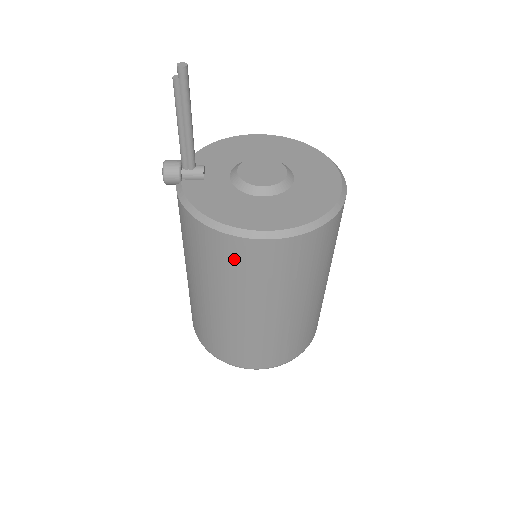
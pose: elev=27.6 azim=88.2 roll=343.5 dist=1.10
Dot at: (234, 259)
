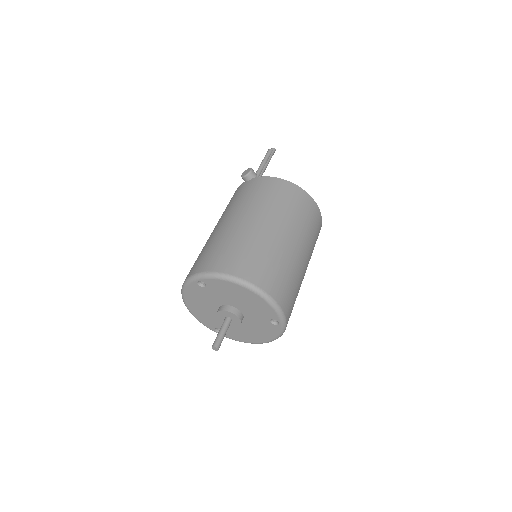
Dot at: (300, 202)
